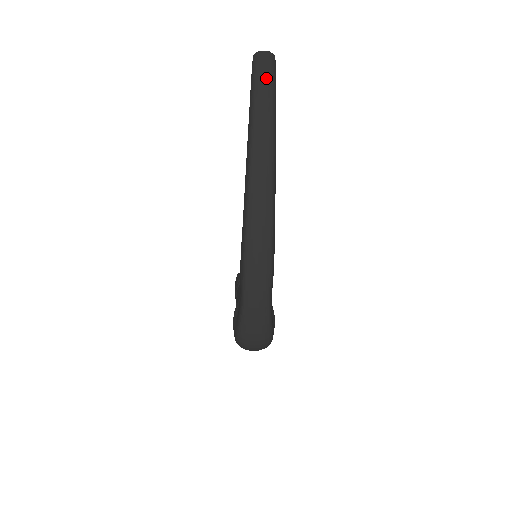
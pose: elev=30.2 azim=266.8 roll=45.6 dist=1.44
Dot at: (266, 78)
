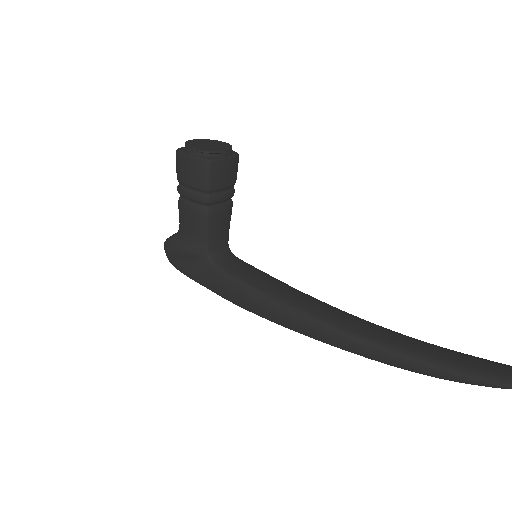
Dot at: occluded
